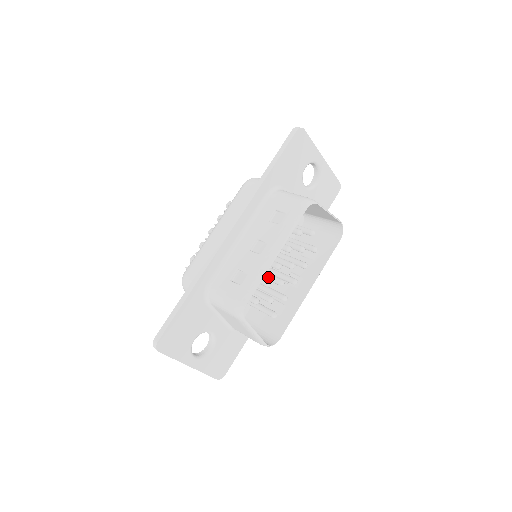
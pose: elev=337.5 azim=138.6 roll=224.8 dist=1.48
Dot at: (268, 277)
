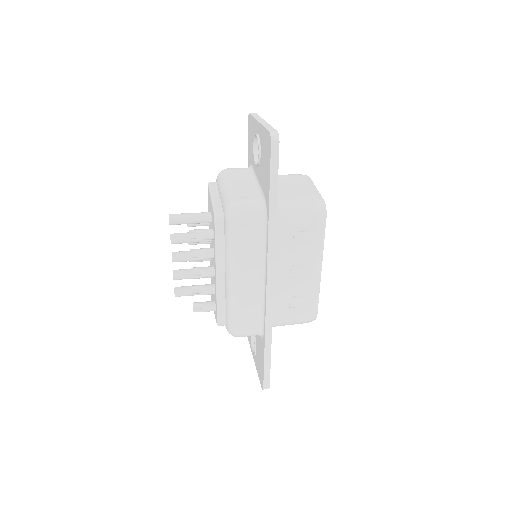
Dot at: occluded
